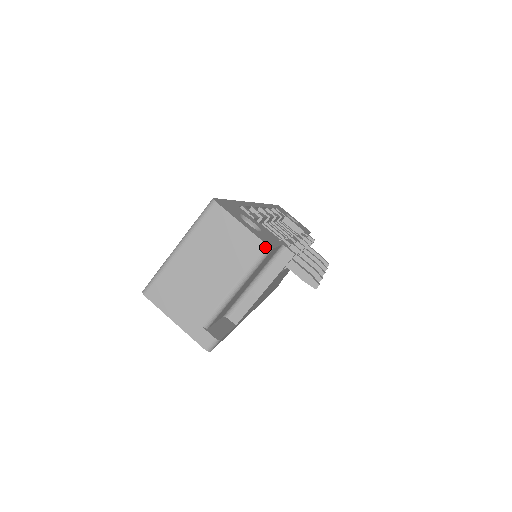
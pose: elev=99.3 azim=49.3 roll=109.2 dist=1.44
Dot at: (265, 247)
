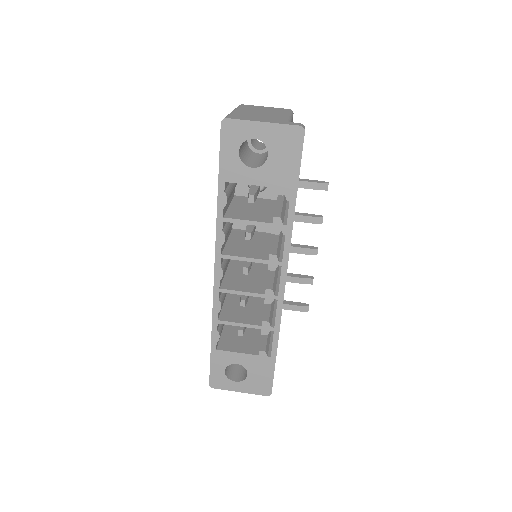
Dot at: (289, 109)
